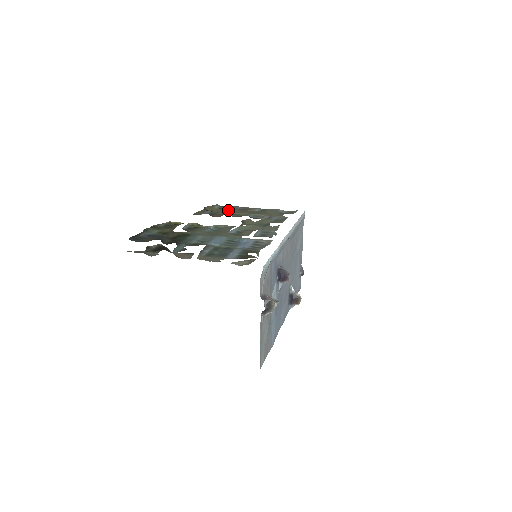
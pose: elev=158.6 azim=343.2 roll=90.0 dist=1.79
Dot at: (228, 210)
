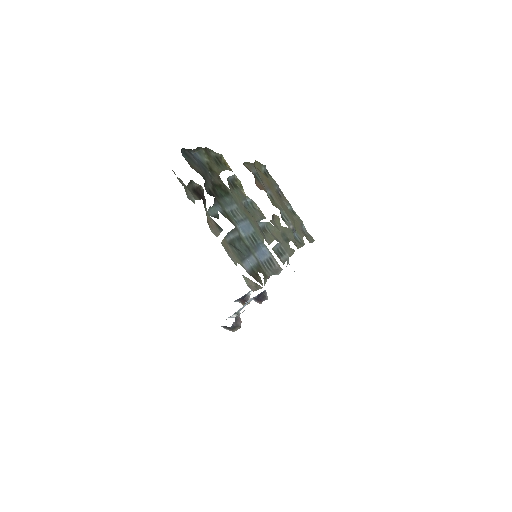
Dot at: (270, 185)
